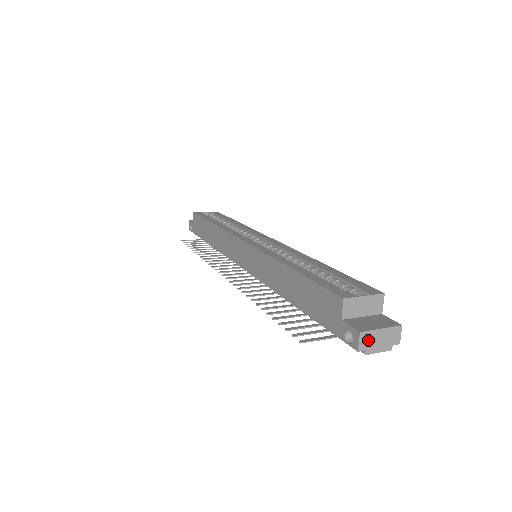
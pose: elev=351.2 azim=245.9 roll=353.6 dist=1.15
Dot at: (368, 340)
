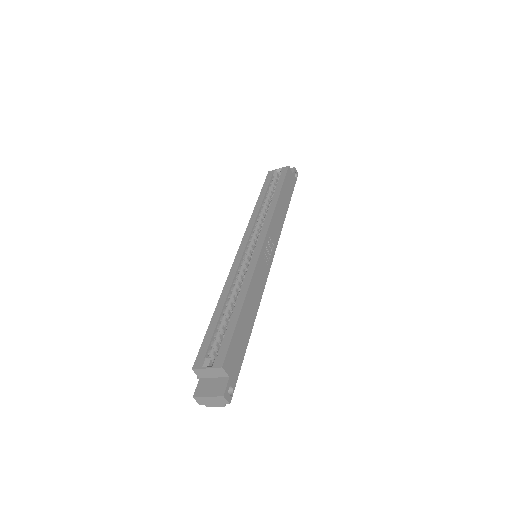
Dot at: (202, 401)
